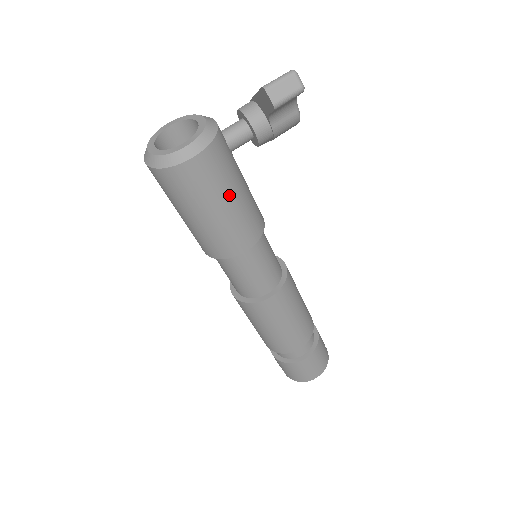
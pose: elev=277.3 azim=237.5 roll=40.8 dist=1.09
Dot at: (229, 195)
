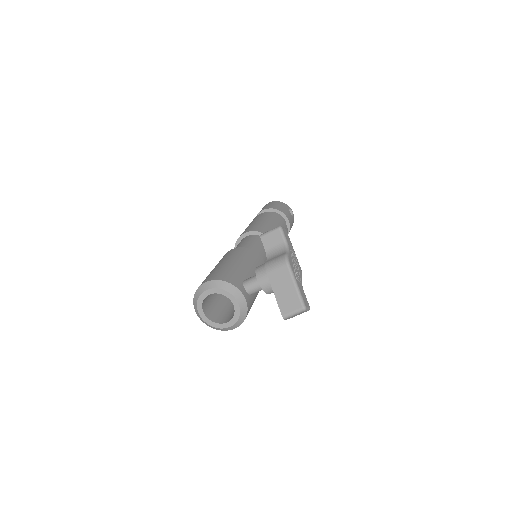
Dot at: occluded
